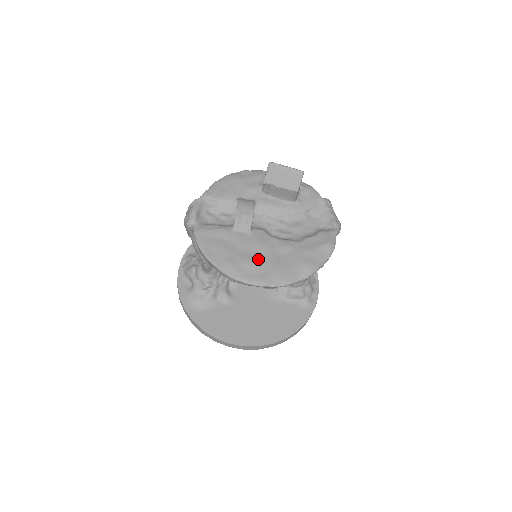
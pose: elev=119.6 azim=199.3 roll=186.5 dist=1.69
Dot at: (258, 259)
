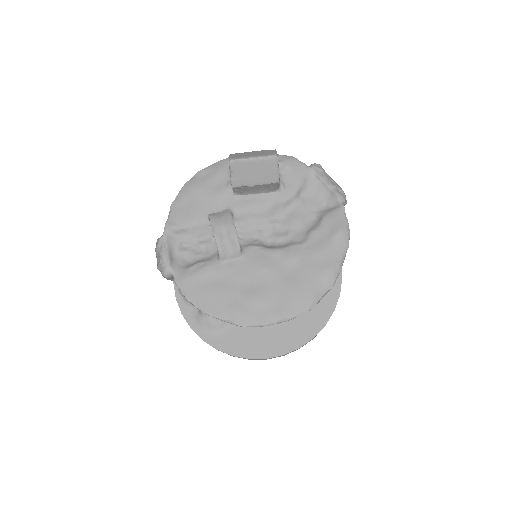
Dot at: (266, 289)
